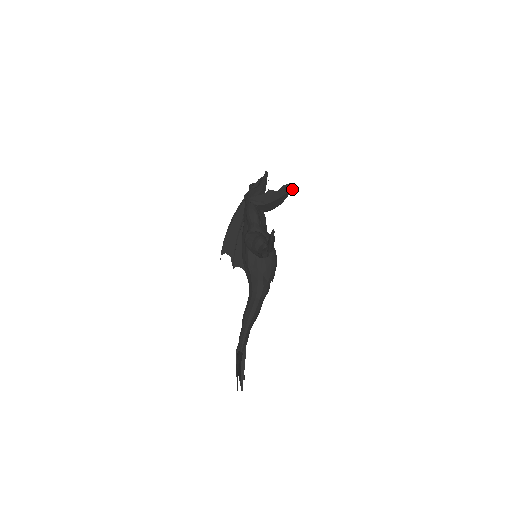
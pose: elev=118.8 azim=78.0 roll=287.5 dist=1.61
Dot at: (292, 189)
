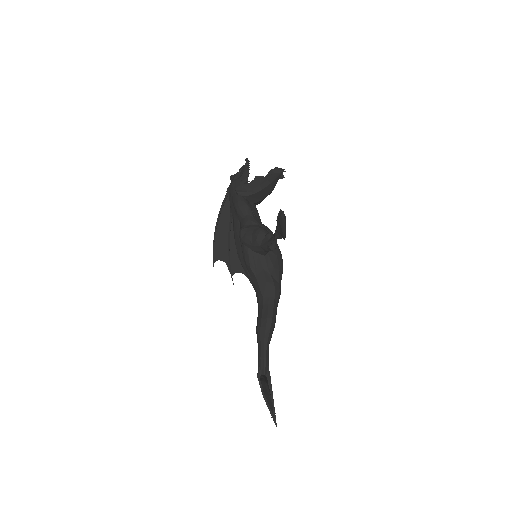
Dot at: (281, 173)
